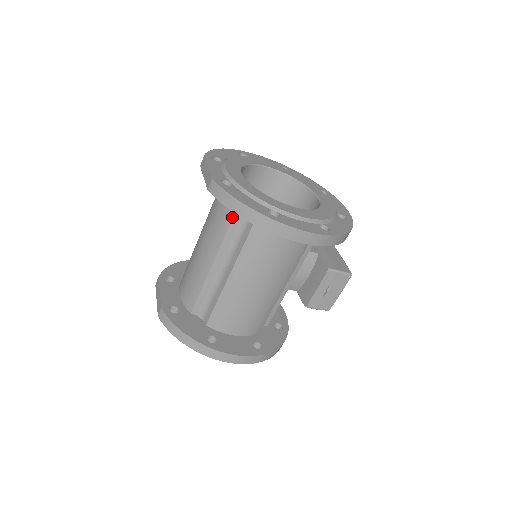
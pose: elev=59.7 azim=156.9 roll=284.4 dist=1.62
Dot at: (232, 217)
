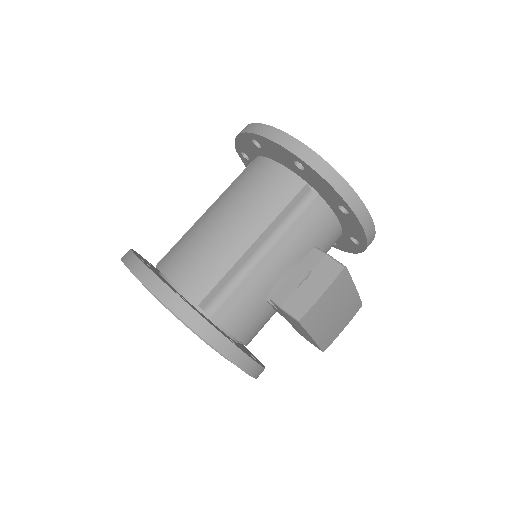
Dot at: occluded
